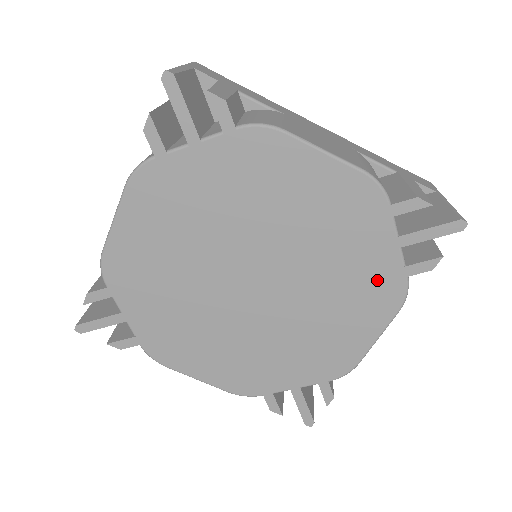
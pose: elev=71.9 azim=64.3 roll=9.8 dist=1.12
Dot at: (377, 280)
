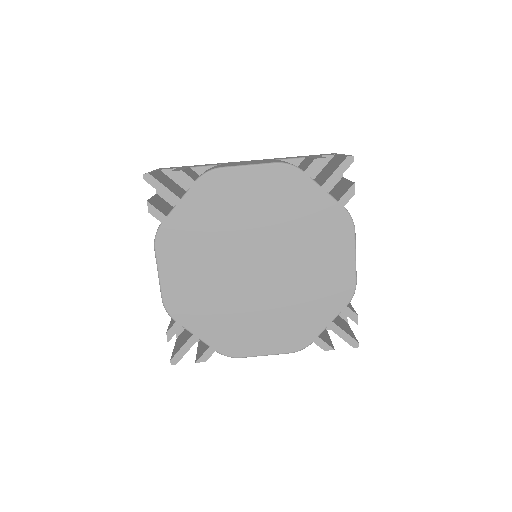
Dot at: (328, 220)
